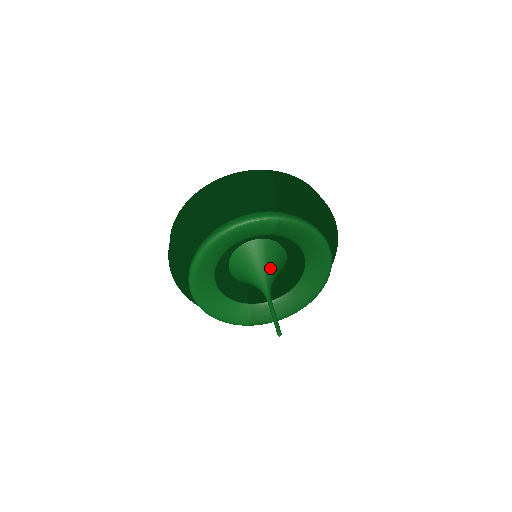
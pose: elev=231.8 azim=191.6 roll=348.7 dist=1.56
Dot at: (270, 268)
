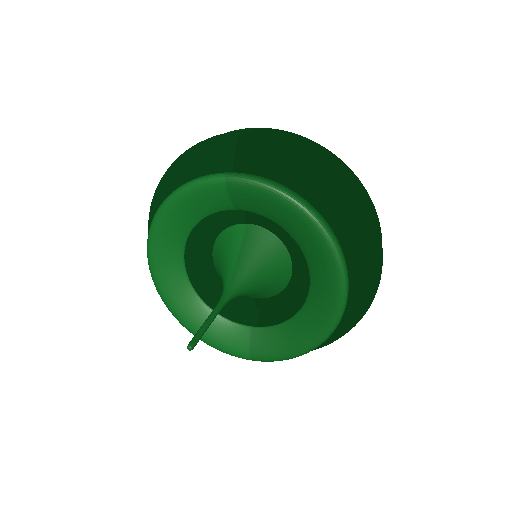
Dot at: (244, 263)
